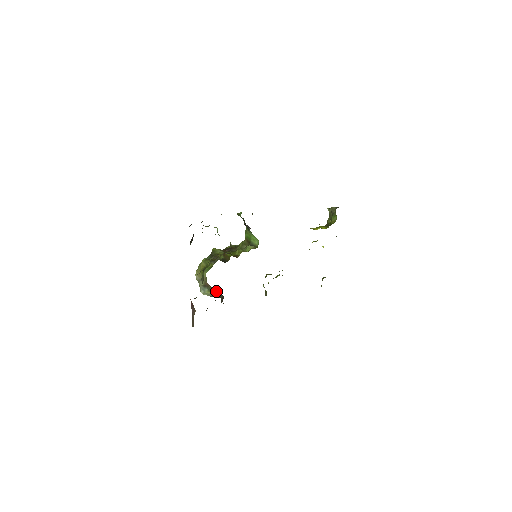
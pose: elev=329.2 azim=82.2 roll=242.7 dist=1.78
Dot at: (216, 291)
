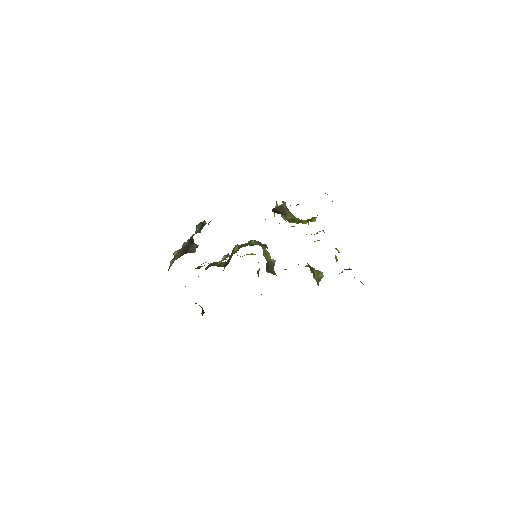
Dot at: occluded
